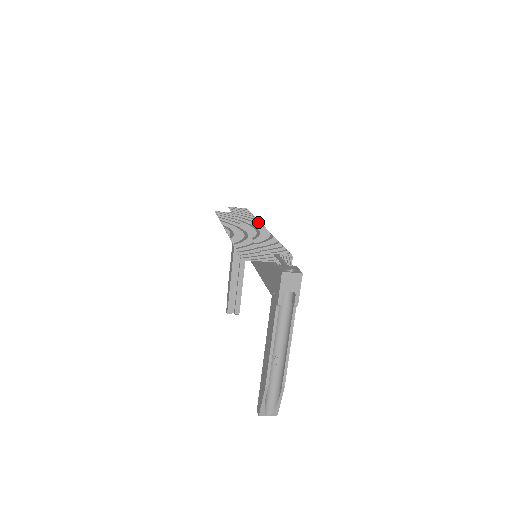
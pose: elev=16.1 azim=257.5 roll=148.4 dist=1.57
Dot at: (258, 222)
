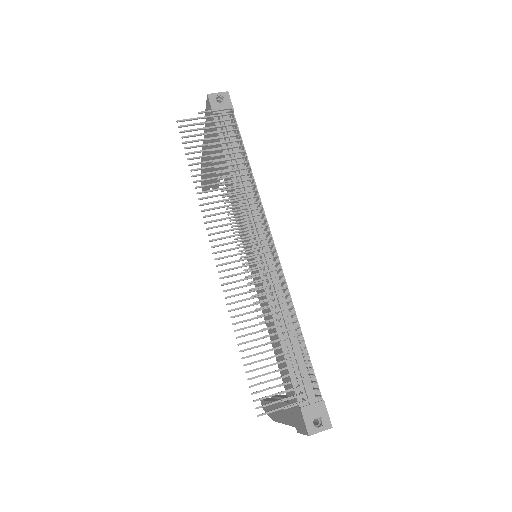
Dot at: (259, 215)
